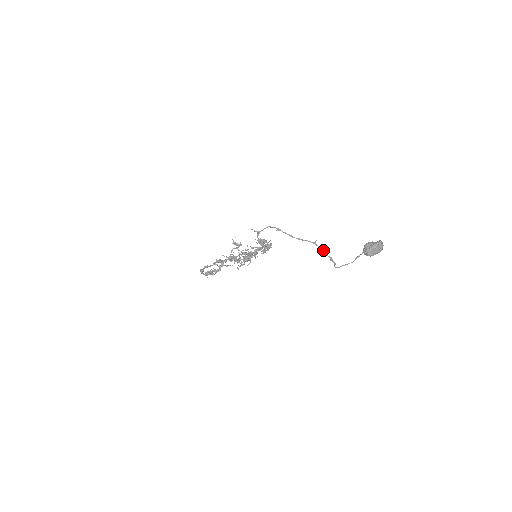
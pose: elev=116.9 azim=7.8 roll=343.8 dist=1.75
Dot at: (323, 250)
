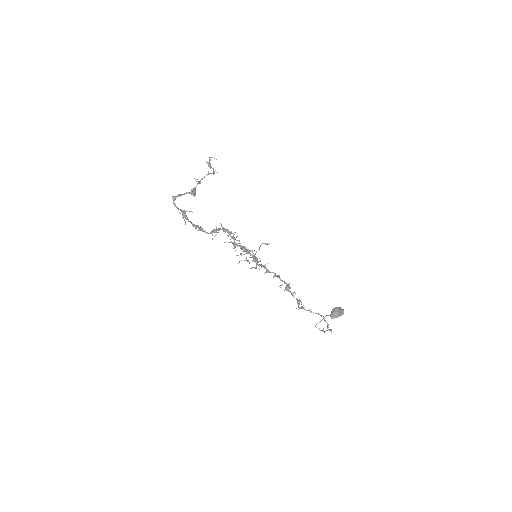
Dot at: occluded
